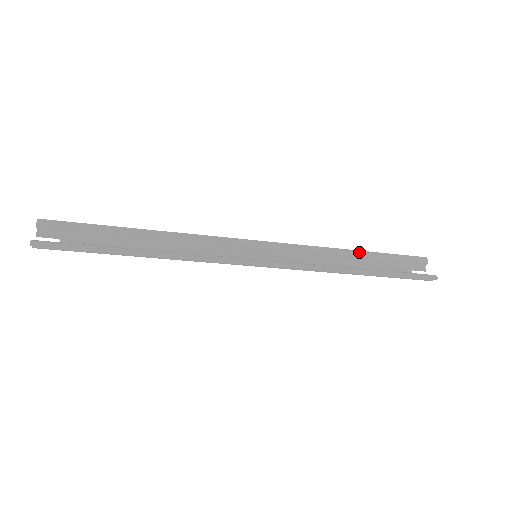
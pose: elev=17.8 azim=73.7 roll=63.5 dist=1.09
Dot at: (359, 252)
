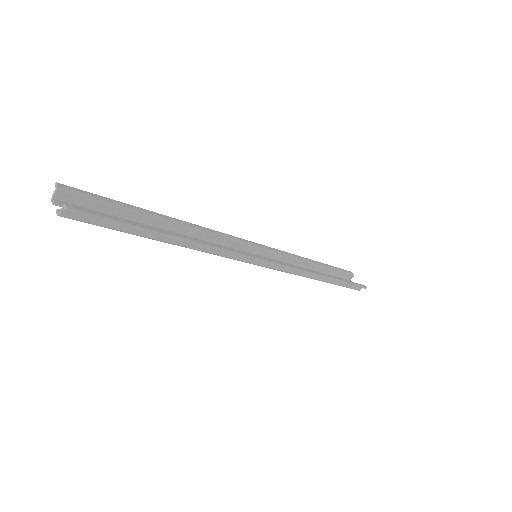
Dot at: (317, 262)
